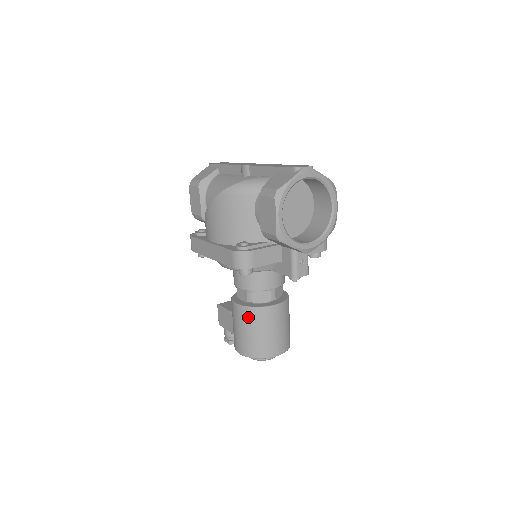
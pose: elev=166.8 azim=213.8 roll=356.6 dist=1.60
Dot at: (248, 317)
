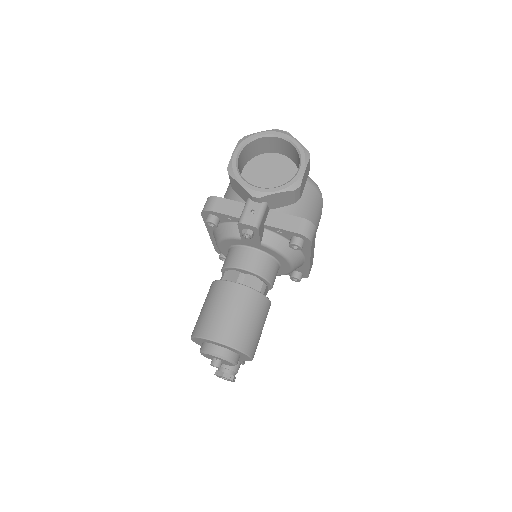
Dot at: (210, 291)
